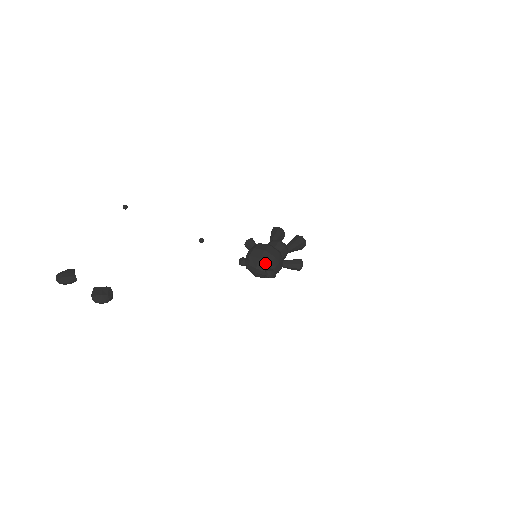
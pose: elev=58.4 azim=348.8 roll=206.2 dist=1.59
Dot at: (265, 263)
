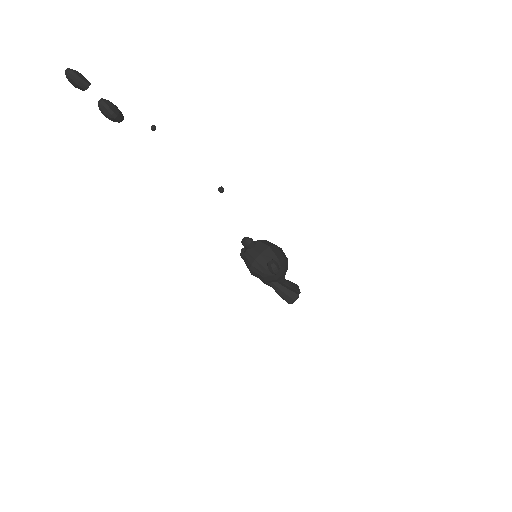
Dot at: (273, 254)
